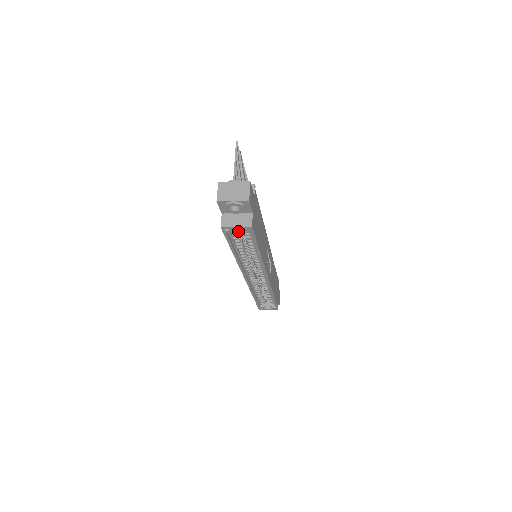
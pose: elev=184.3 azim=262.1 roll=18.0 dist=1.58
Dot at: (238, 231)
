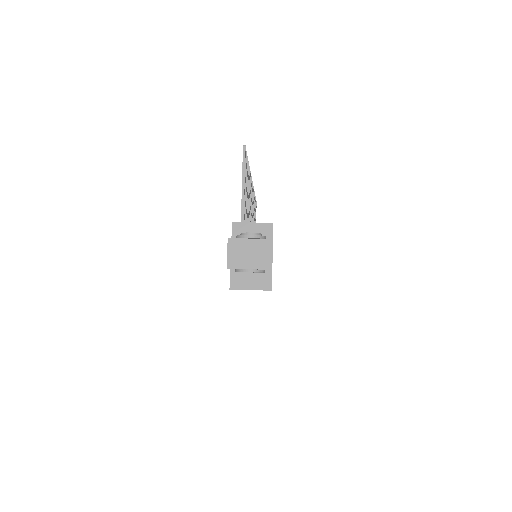
Dot at: occluded
